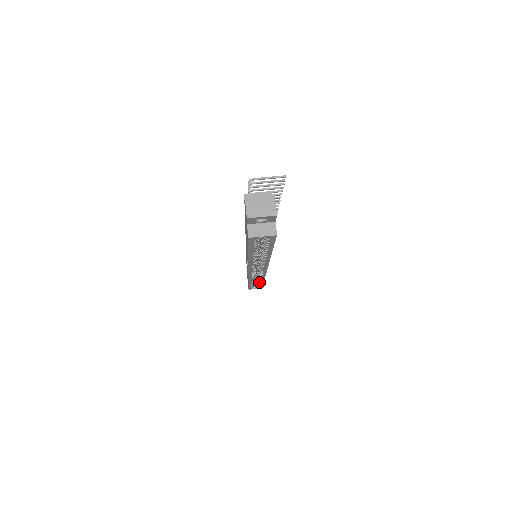
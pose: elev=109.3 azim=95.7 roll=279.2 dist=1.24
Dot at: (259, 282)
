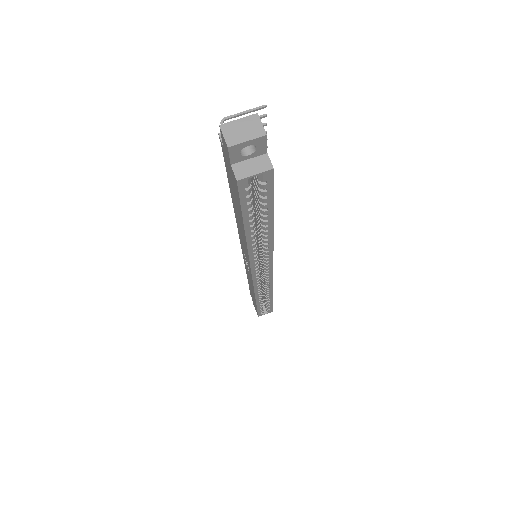
Dot at: (268, 298)
